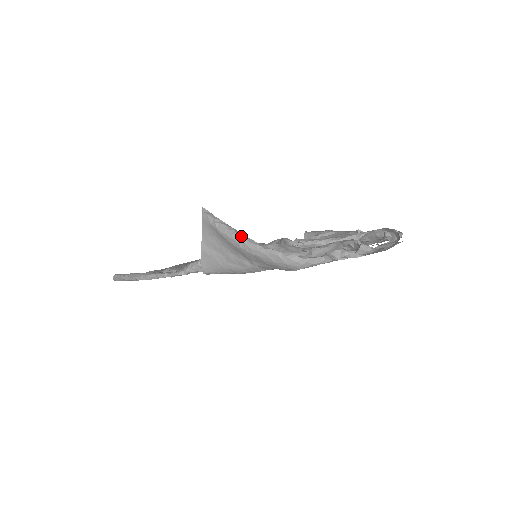
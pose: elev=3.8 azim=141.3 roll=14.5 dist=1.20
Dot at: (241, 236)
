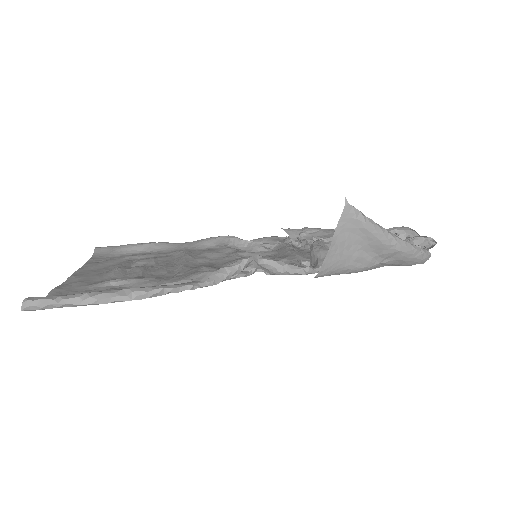
Dot at: (389, 232)
